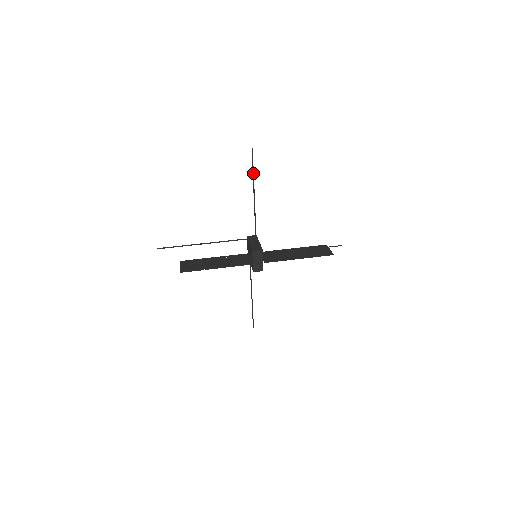
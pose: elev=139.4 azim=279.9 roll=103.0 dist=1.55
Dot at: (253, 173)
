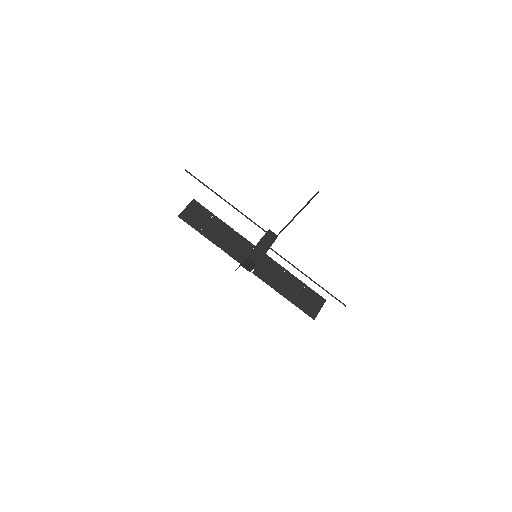
Dot at: (305, 206)
